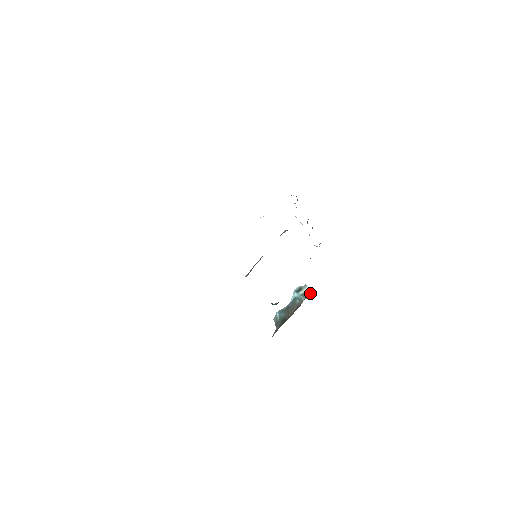
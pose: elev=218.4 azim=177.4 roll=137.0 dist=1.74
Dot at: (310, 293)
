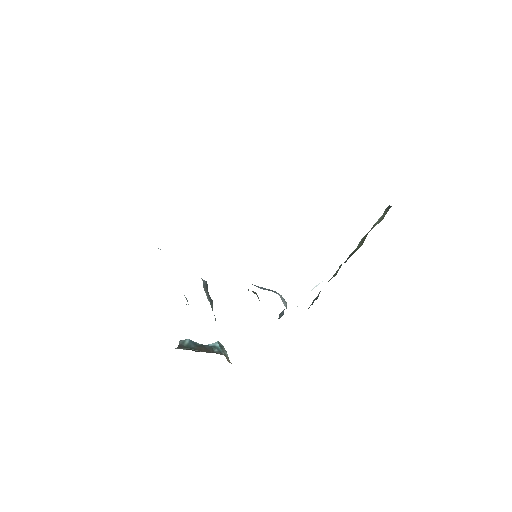
Dot at: (228, 359)
